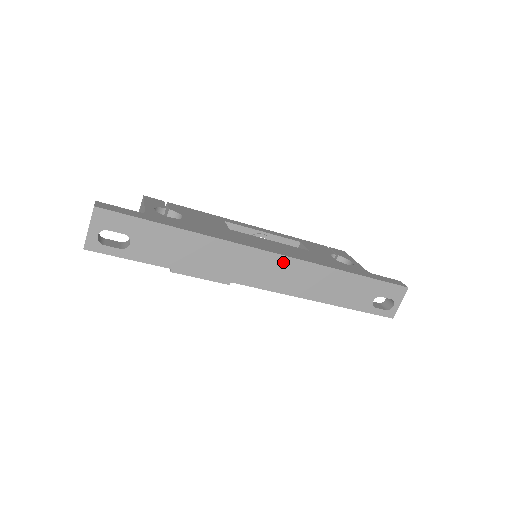
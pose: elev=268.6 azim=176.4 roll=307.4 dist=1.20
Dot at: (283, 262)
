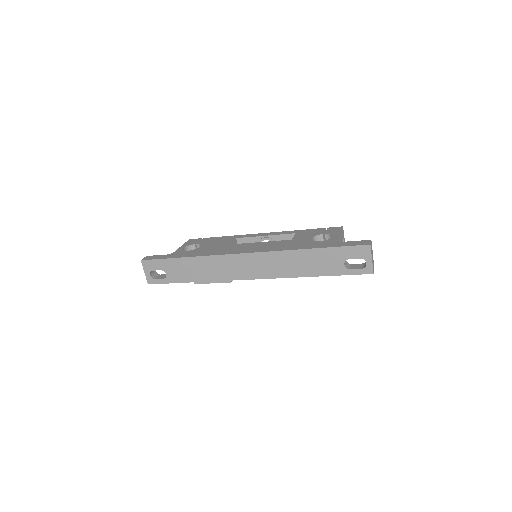
Dot at: (255, 257)
